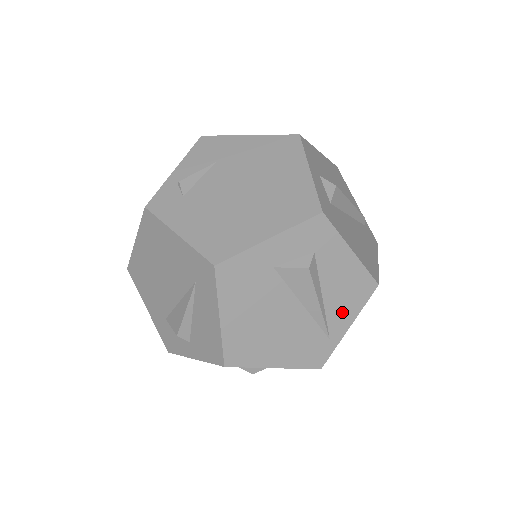
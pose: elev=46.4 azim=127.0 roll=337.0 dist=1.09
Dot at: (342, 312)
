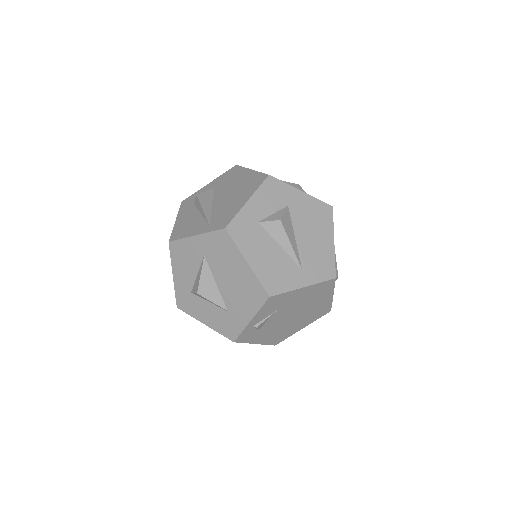
Dot at: occluded
